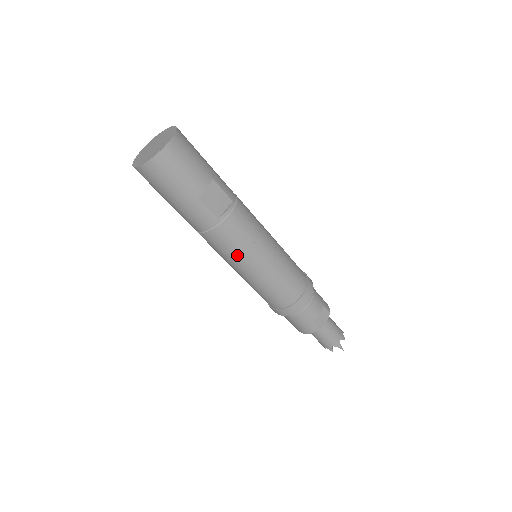
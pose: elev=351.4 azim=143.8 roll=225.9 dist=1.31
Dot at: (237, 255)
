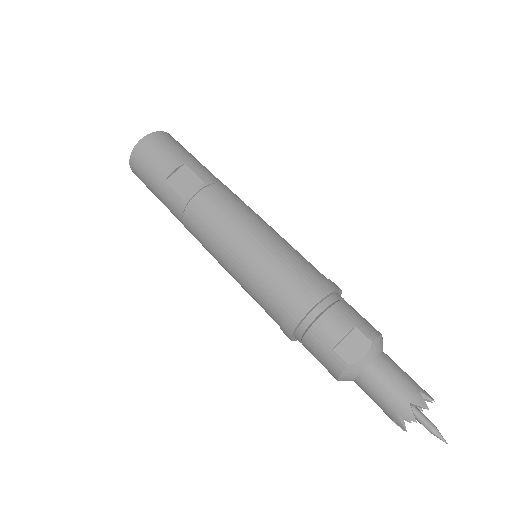
Dot at: (211, 242)
